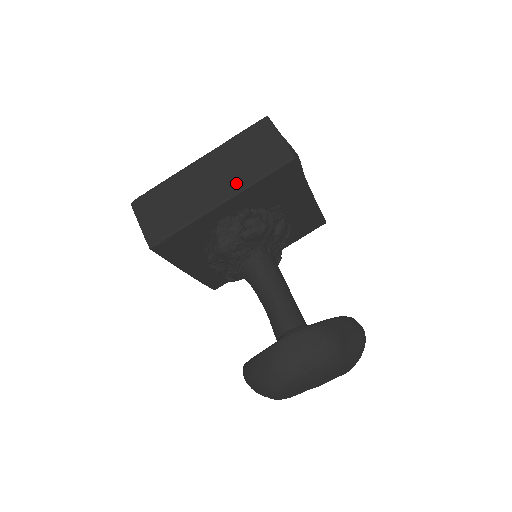
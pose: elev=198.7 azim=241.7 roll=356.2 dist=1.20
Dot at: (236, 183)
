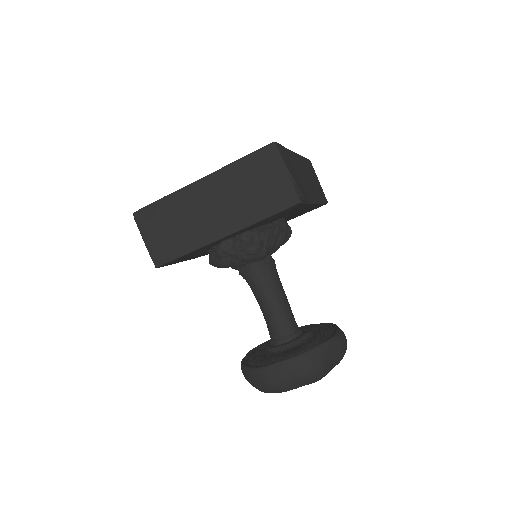
Dot at: (239, 218)
